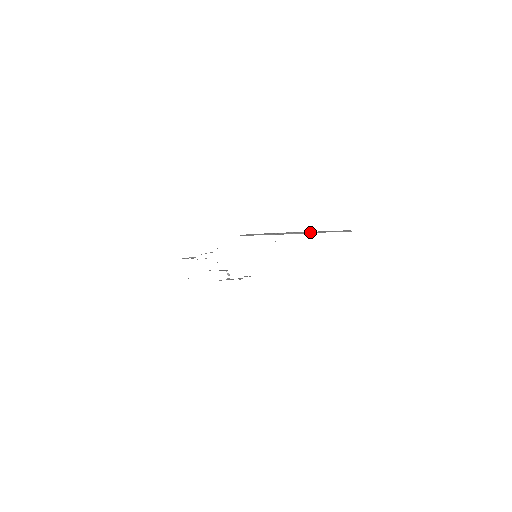
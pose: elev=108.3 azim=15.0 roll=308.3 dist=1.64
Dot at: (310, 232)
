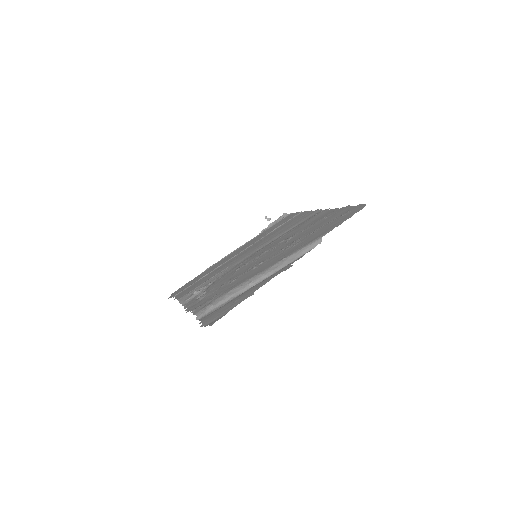
Dot at: (269, 274)
